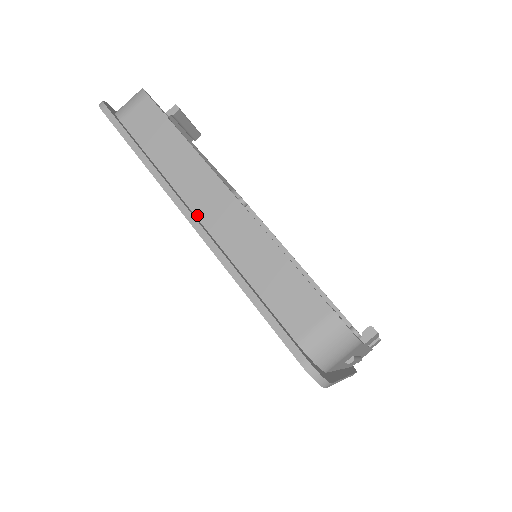
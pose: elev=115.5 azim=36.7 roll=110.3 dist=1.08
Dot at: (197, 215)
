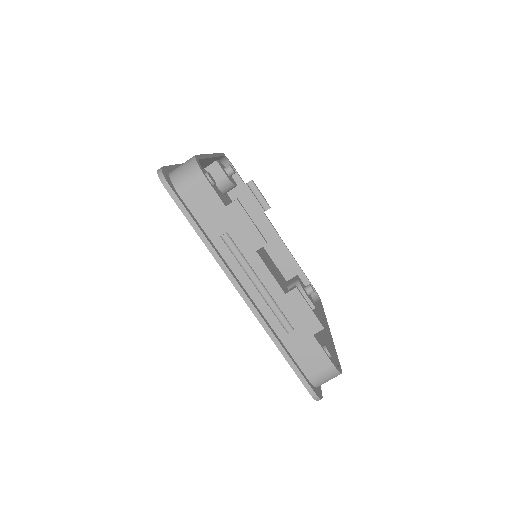
Dot at: occluded
